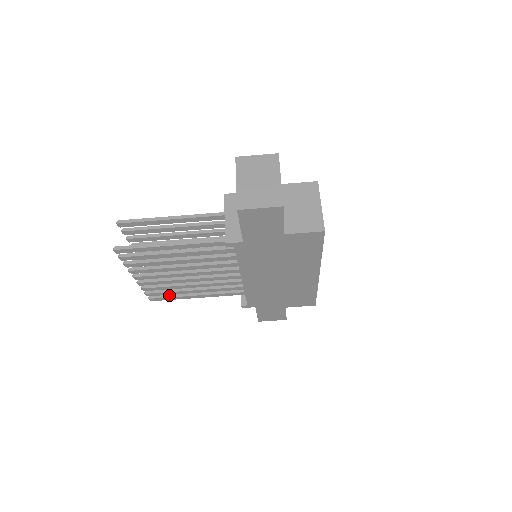
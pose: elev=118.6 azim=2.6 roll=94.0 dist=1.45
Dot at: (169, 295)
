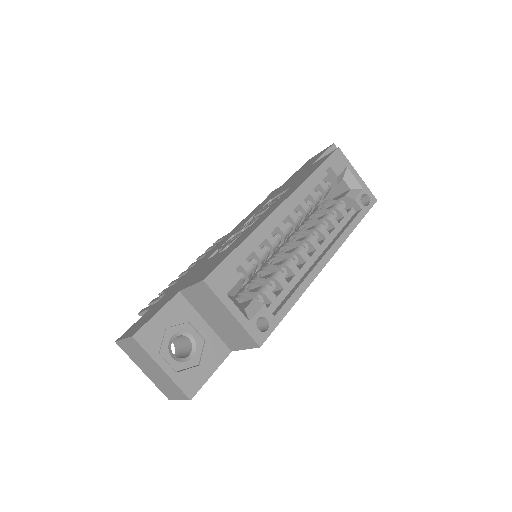
Dot at: occluded
